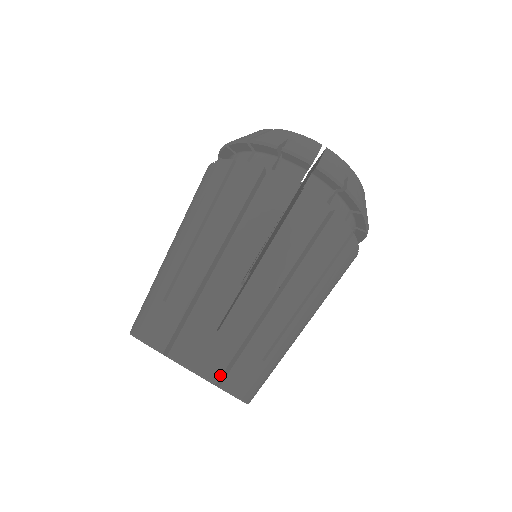
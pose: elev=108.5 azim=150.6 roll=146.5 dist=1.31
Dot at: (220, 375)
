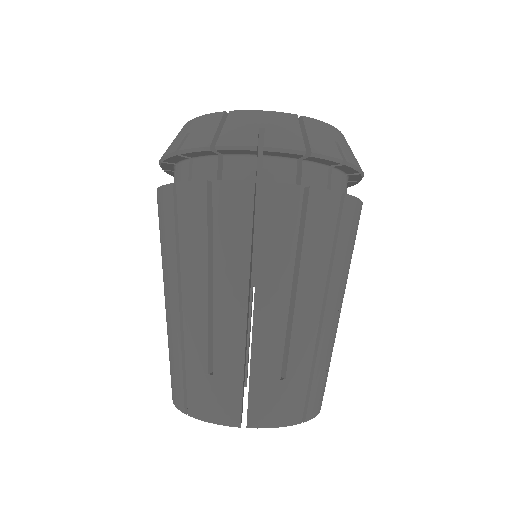
Dot at: (302, 413)
